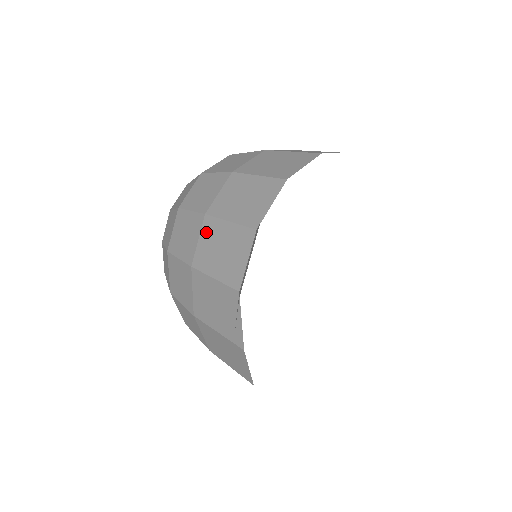
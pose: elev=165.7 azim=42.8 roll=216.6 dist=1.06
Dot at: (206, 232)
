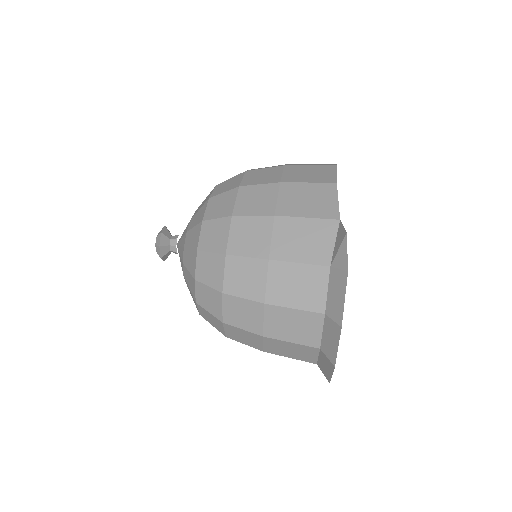
Dot at: occluded
